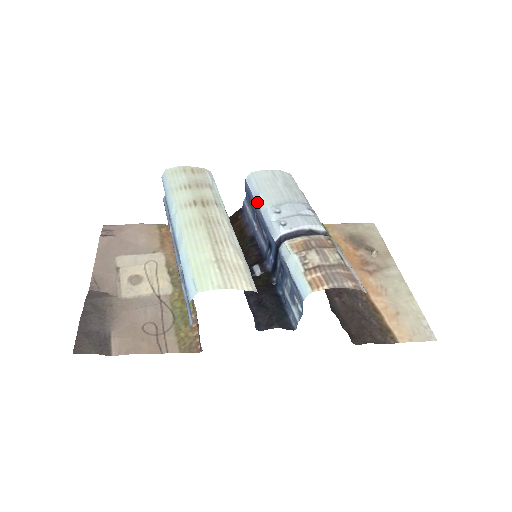
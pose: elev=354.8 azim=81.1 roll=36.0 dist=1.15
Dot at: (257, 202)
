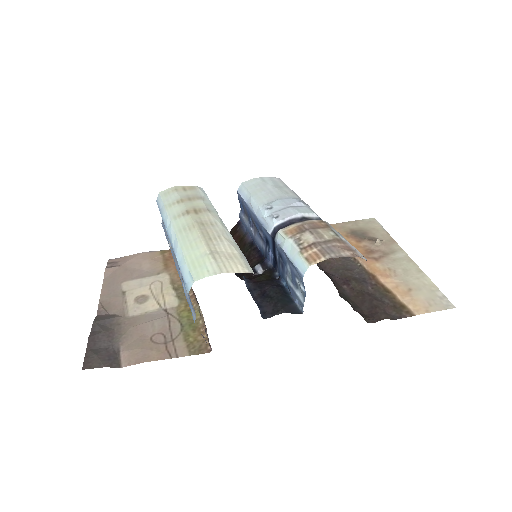
Dot at: (250, 206)
